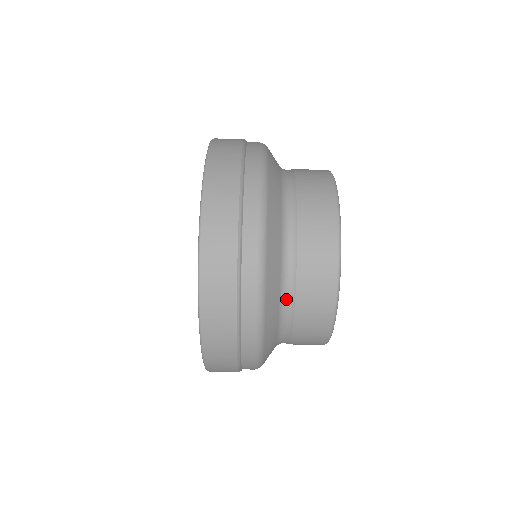
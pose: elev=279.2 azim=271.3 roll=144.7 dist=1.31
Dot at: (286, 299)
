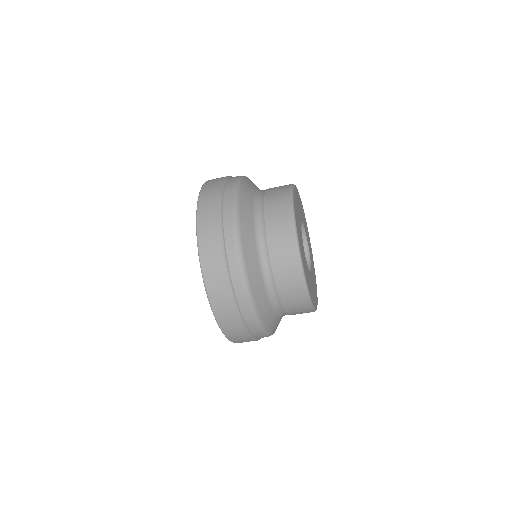
Dot at: occluded
